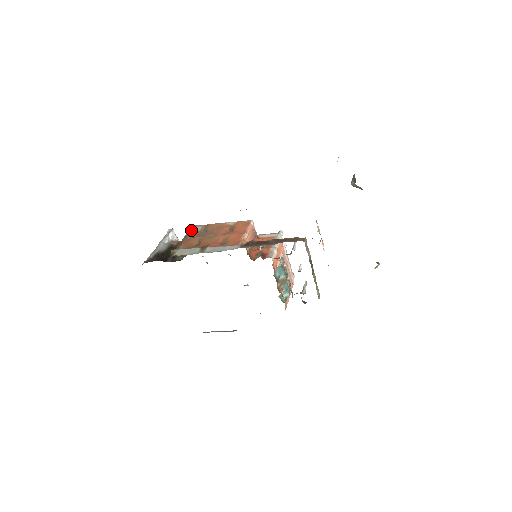
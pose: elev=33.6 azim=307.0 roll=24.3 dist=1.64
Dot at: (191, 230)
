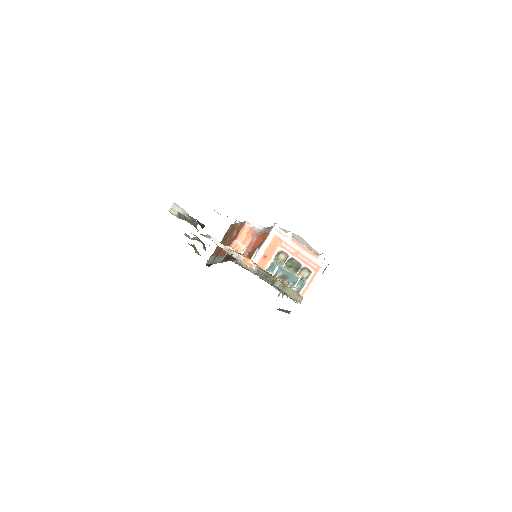
Dot at: (227, 231)
